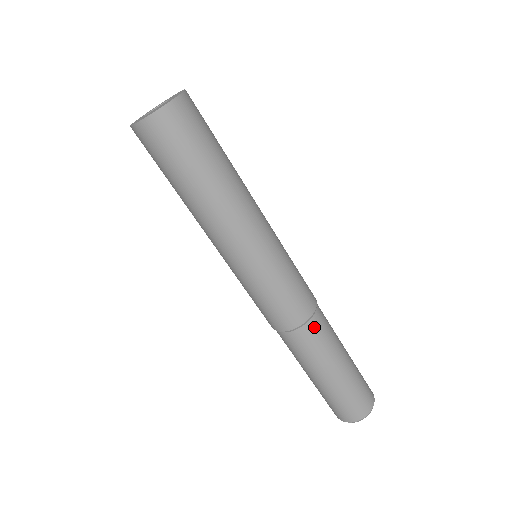
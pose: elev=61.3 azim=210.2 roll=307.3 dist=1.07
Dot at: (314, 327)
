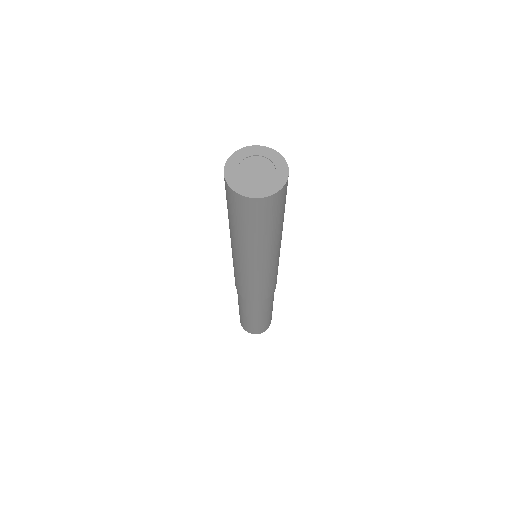
Dot at: (265, 301)
